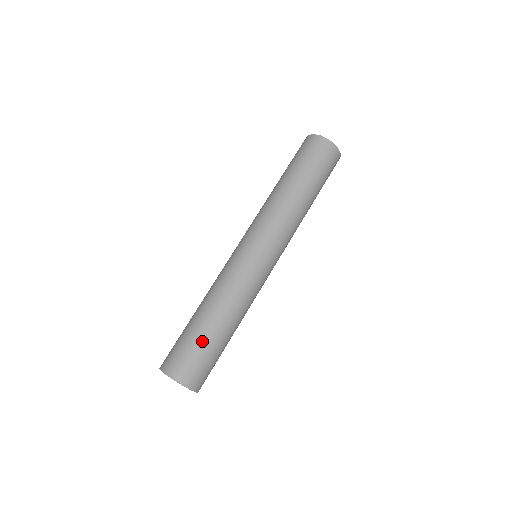
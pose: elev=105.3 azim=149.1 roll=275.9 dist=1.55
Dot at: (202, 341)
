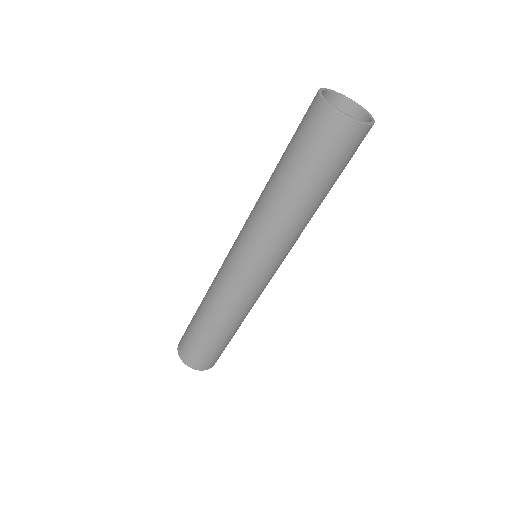
Dot at: (196, 335)
